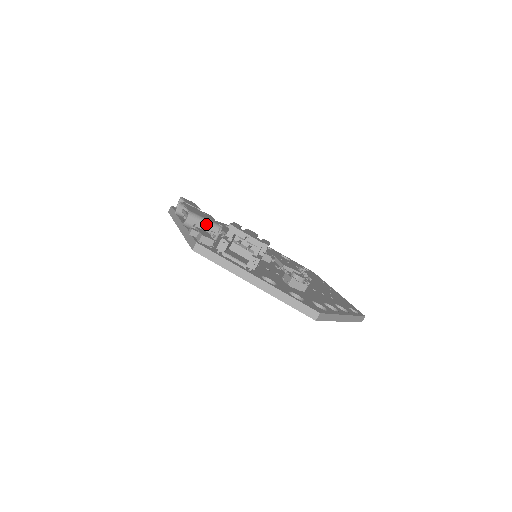
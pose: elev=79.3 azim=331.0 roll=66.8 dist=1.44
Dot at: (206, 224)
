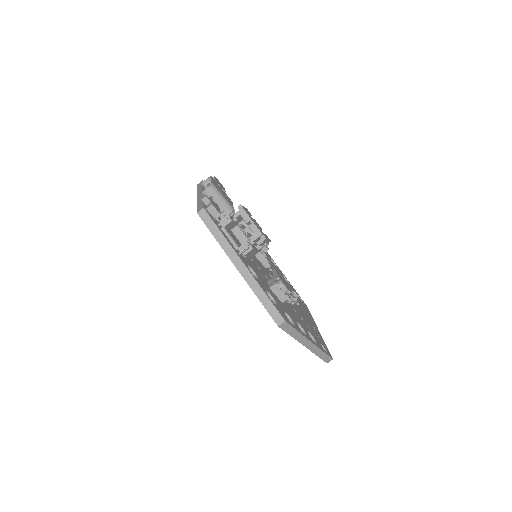
Dot at: (222, 201)
